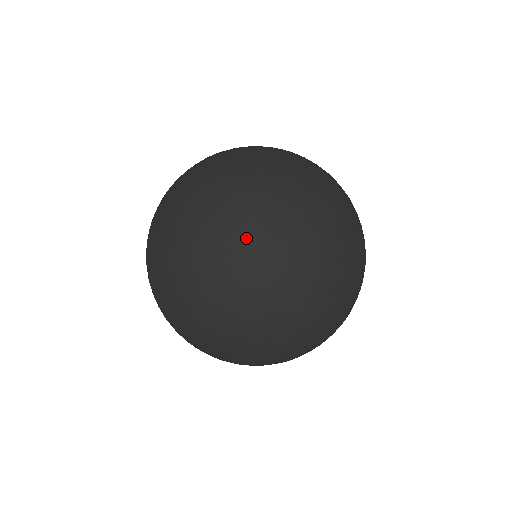
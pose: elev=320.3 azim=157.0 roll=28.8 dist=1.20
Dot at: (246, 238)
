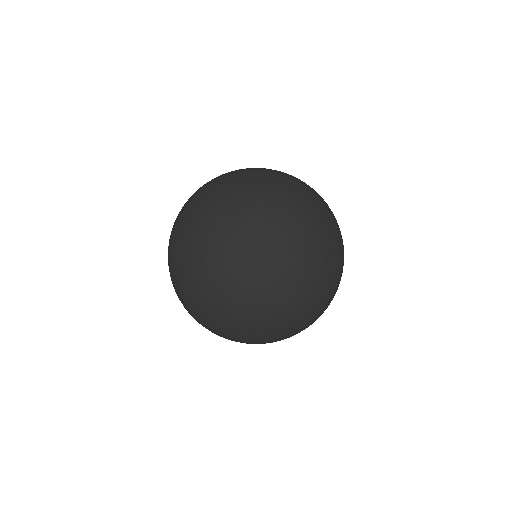
Dot at: (208, 194)
